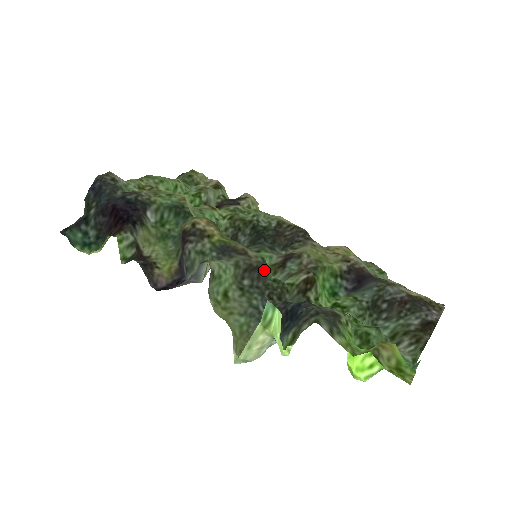
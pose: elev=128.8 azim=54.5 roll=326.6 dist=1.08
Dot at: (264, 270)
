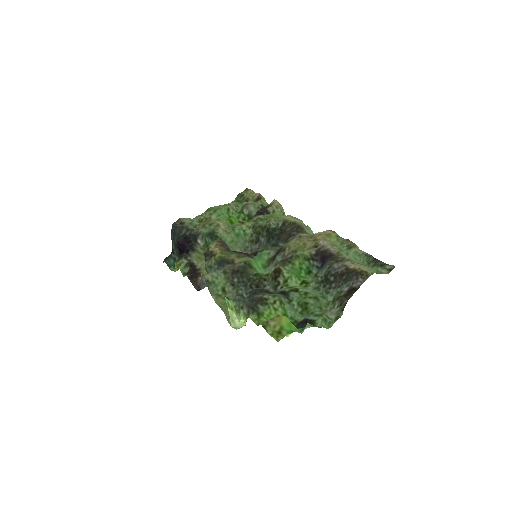
Dot at: (245, 270)
